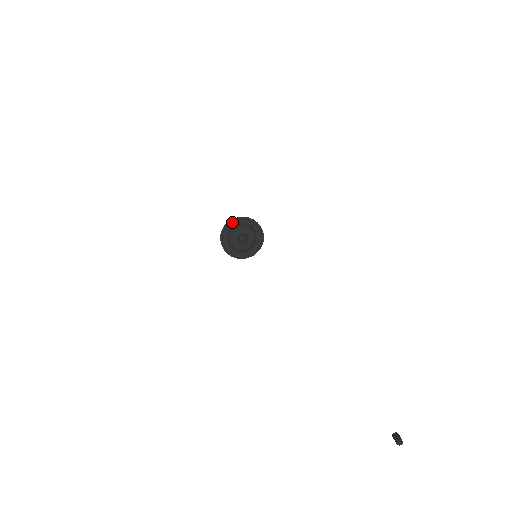
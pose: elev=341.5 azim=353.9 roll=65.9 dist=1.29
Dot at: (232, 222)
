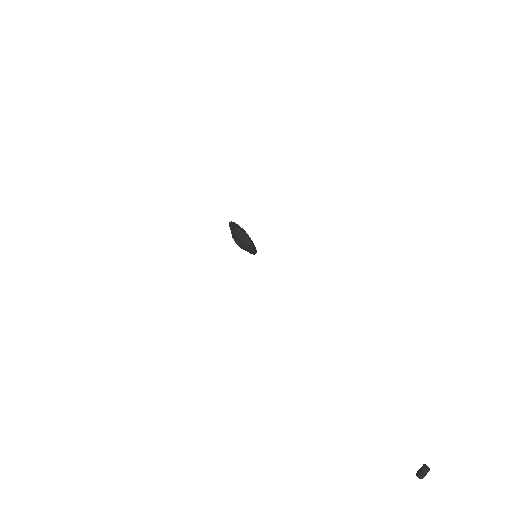
Dot at: (233, 223)
